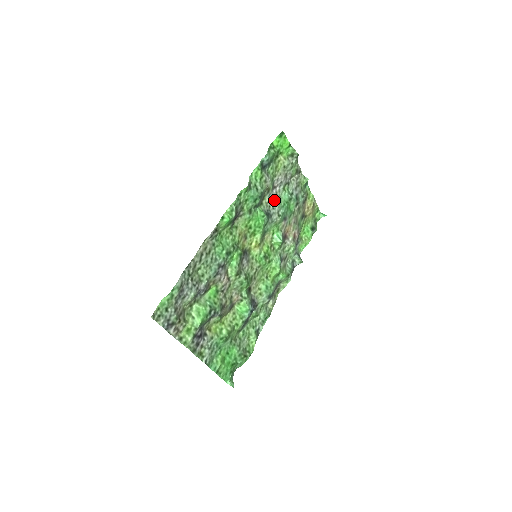
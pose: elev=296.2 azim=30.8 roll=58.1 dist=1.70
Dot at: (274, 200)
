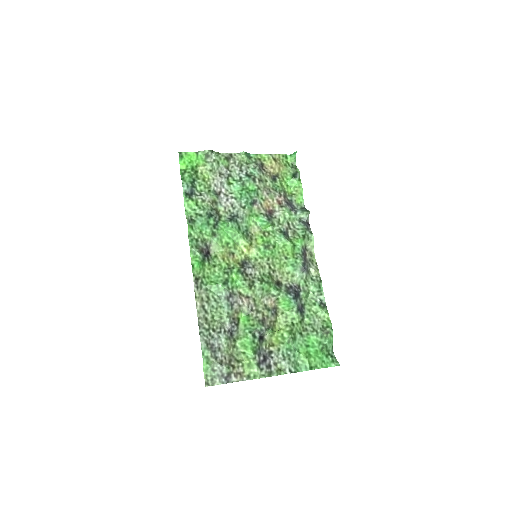
Dot at: (228, 202)
